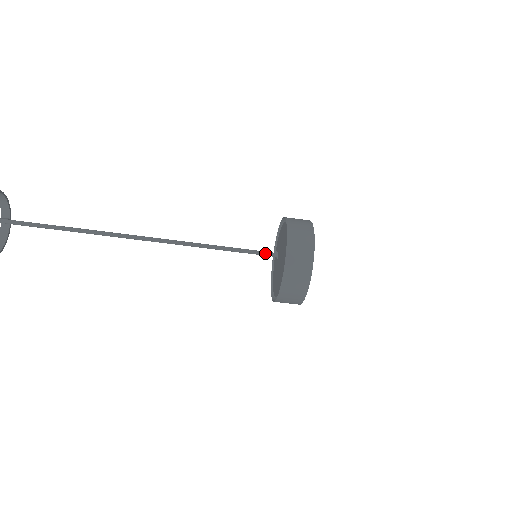
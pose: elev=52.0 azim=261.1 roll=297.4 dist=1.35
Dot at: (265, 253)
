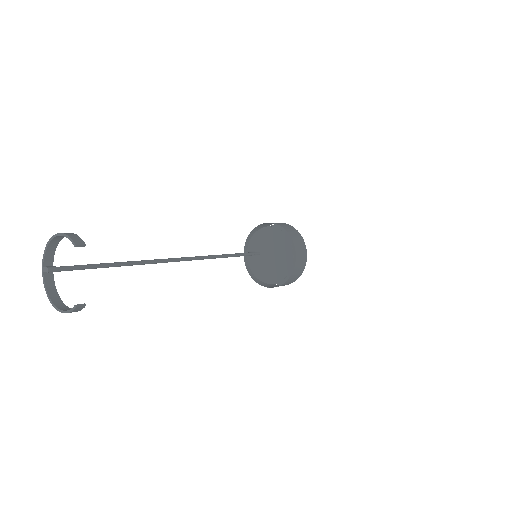
Dot at: (250, 254)
